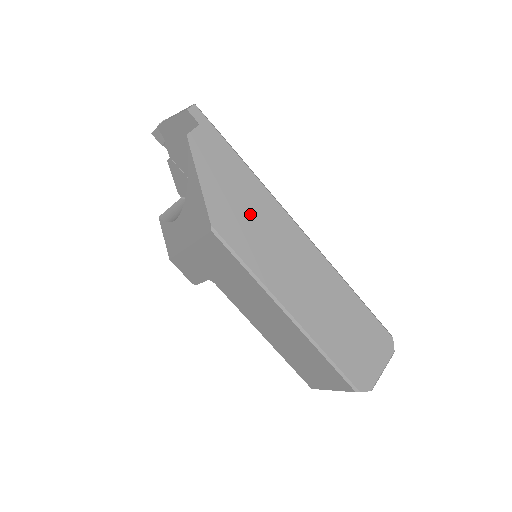
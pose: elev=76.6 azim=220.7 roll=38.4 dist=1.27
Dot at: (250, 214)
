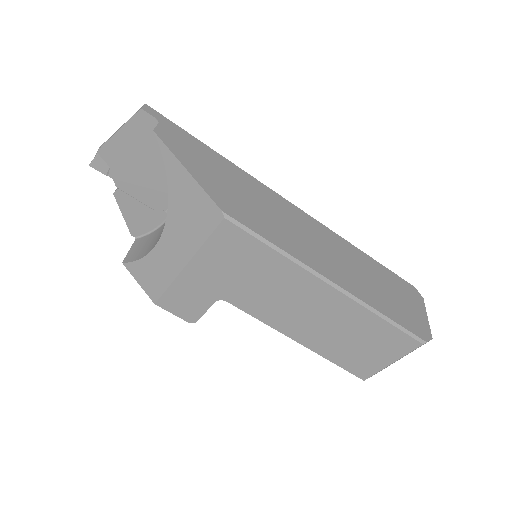
Dot at: (248, 197)
